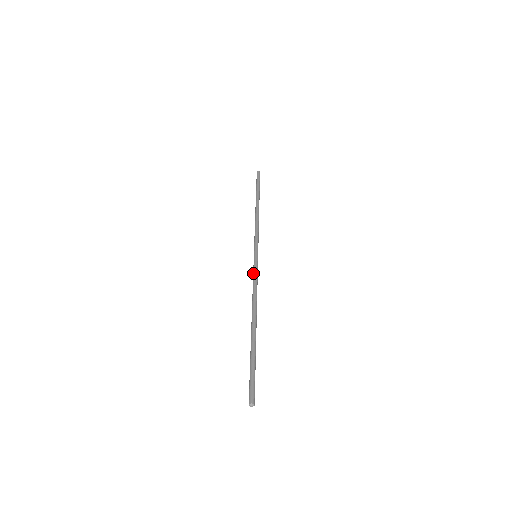
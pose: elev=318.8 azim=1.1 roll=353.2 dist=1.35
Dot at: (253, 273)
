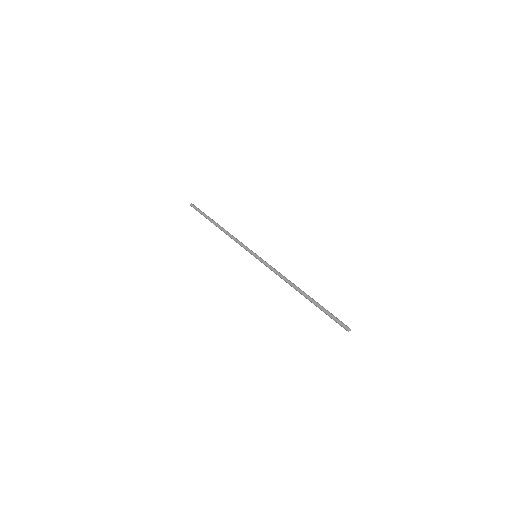
Dot at: (268, 265)
